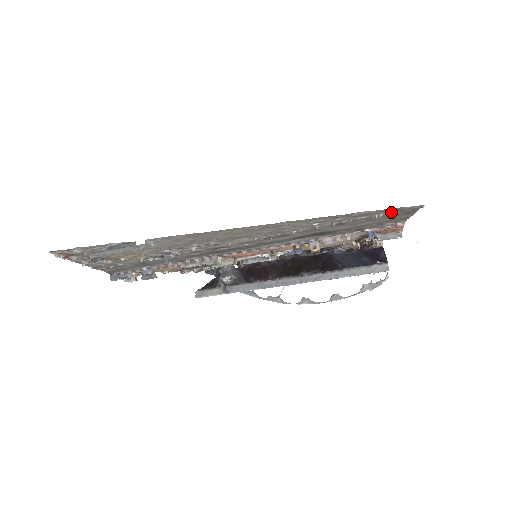
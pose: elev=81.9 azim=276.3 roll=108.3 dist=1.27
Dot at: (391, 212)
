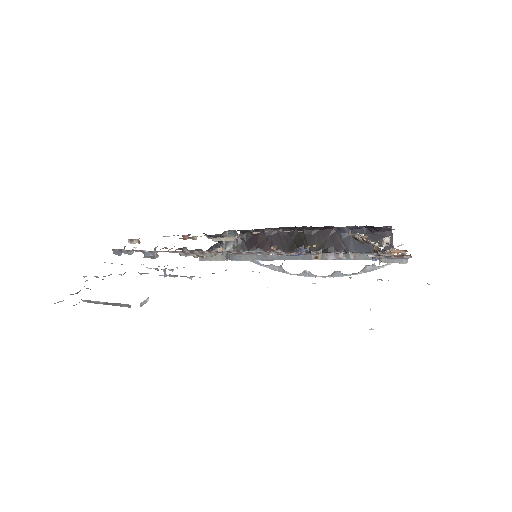
Dot at: occluded
